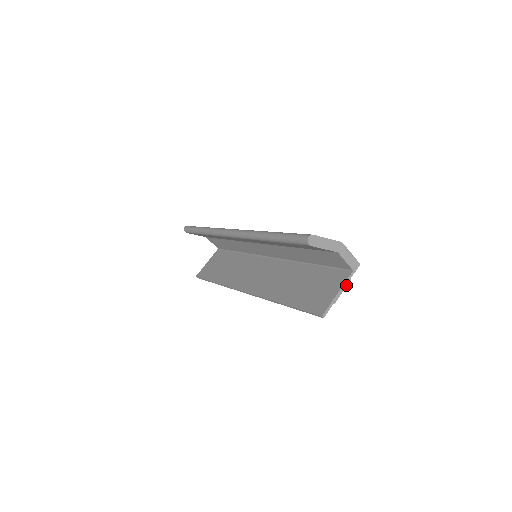
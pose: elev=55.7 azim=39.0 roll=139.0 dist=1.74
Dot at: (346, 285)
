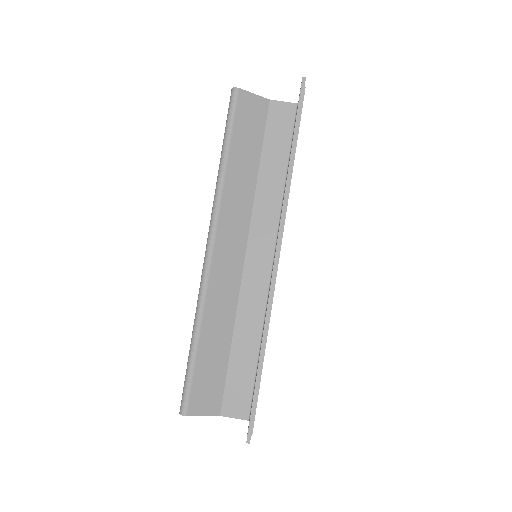
Dot at: occluded
